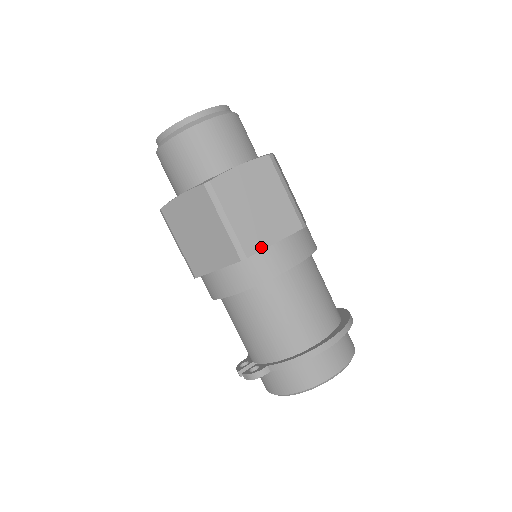
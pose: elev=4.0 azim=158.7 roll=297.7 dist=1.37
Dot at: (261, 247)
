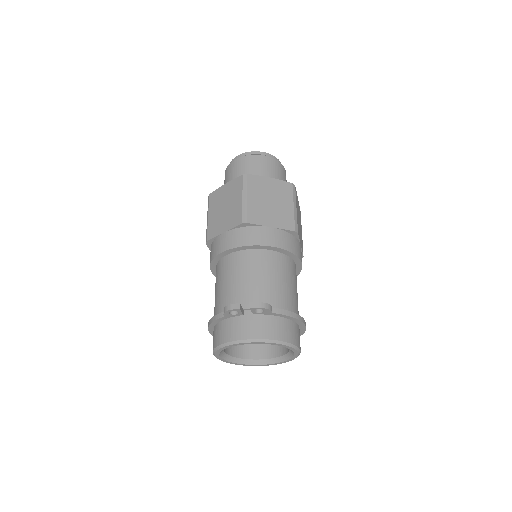
Dot at: (299, 238)
